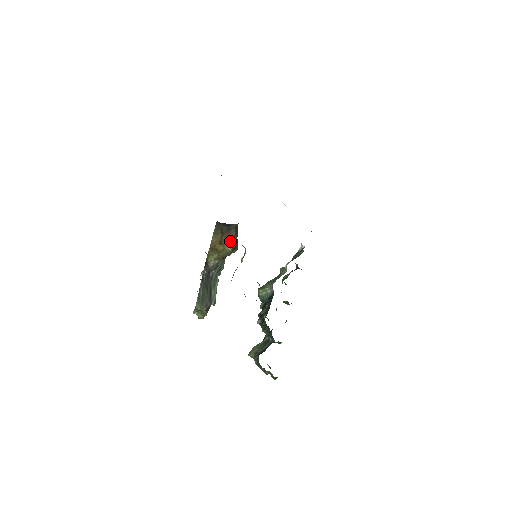
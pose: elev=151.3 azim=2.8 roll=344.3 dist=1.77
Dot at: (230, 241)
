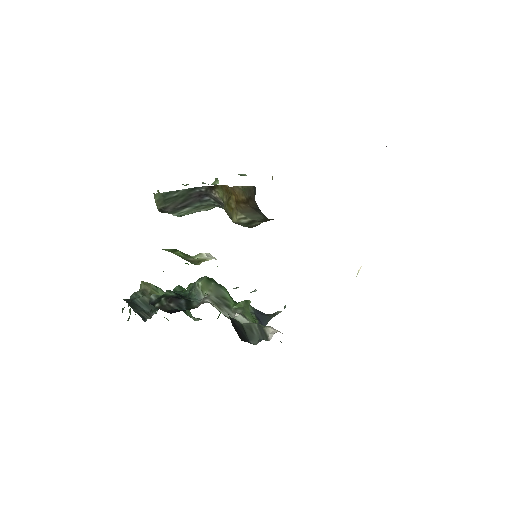
Dot at: (245, 216)
